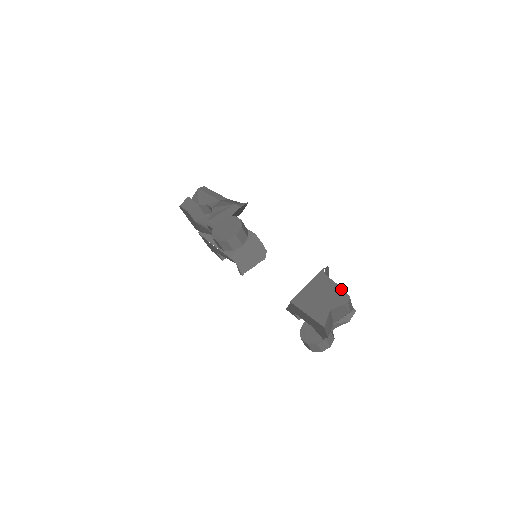
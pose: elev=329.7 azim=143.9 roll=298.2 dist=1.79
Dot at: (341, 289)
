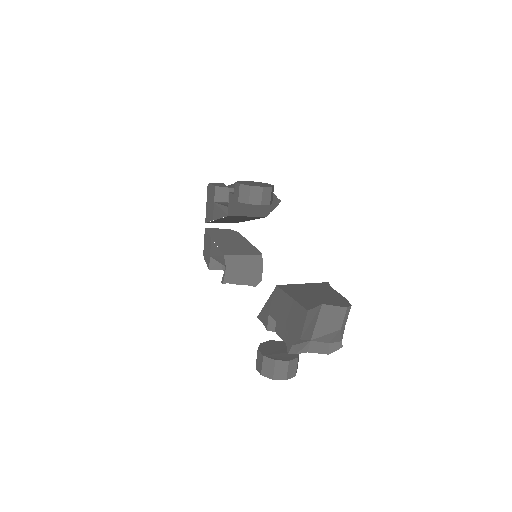
Dot at: (343, 297)
